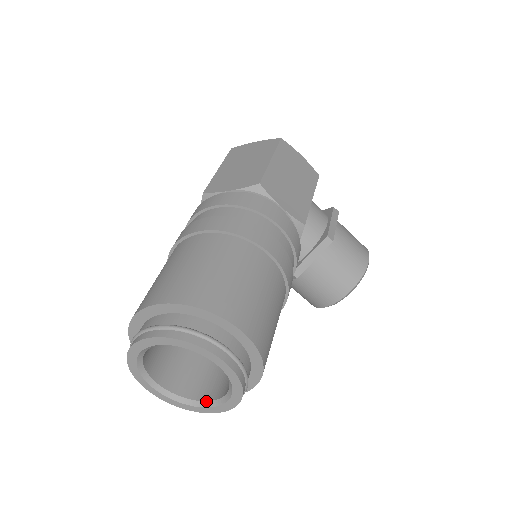
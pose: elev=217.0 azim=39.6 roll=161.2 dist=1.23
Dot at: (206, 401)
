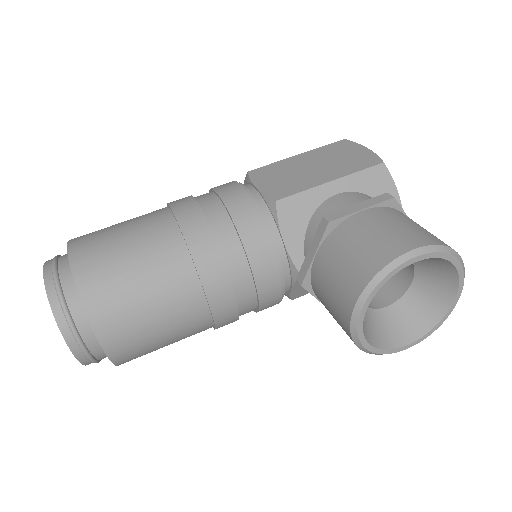
Dot at: occluded
